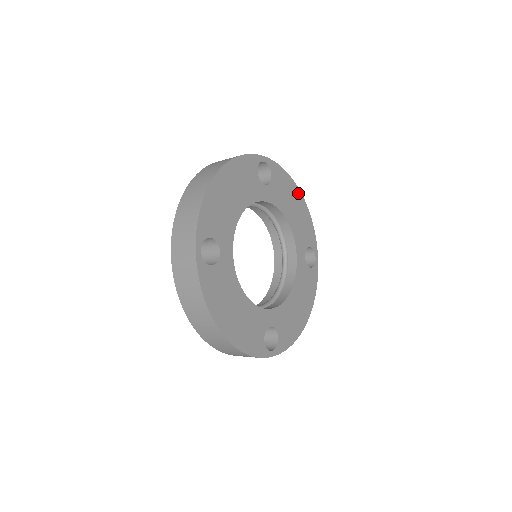
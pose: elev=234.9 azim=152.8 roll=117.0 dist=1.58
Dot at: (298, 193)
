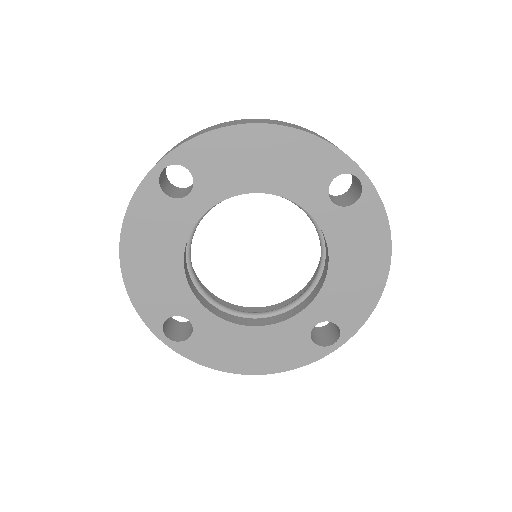
Dot at: (255, 131)
